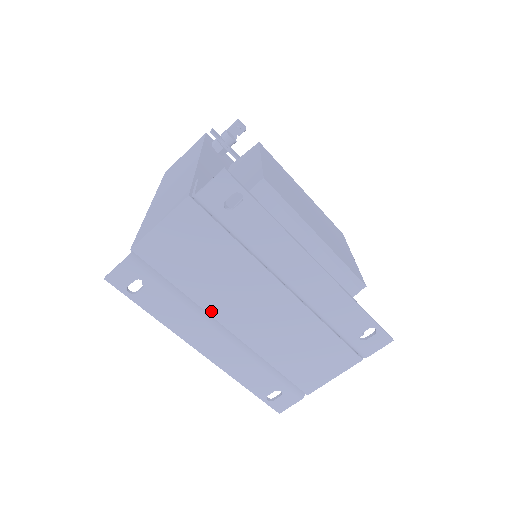
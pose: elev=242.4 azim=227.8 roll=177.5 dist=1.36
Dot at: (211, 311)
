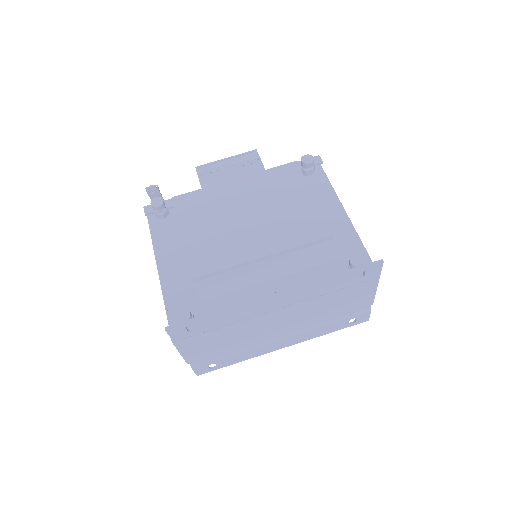
Dot at: (260, 340)
